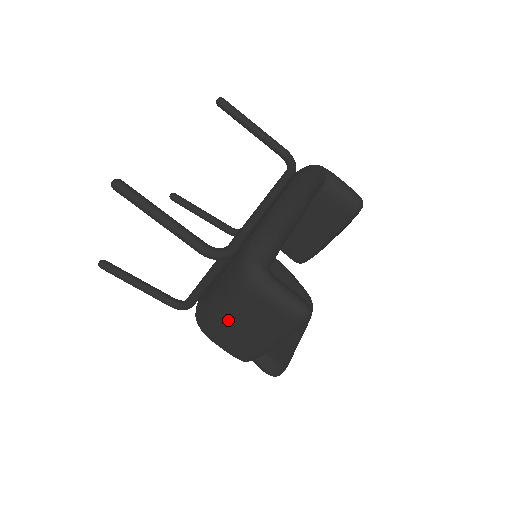
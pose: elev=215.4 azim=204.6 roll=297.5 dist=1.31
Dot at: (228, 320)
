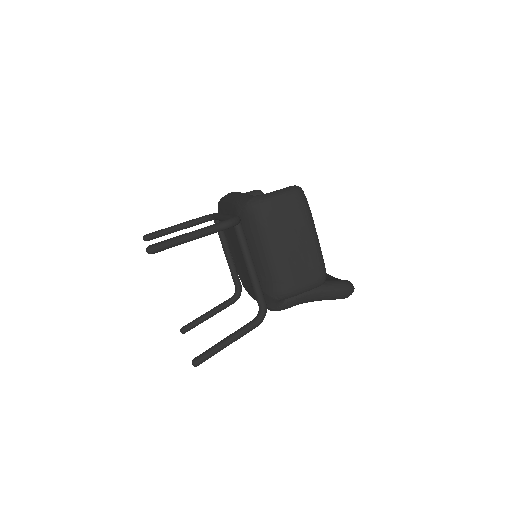
Dot at: (283, 252)
